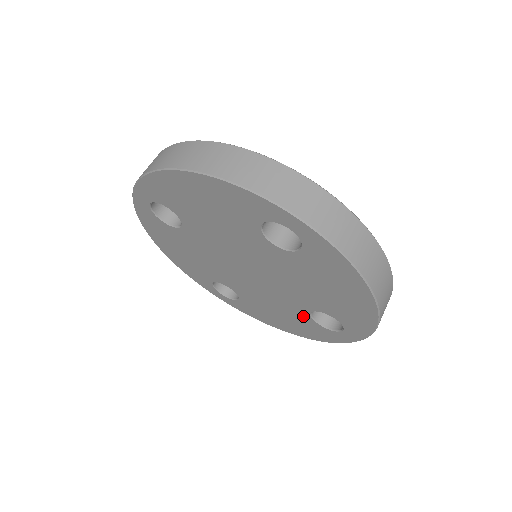
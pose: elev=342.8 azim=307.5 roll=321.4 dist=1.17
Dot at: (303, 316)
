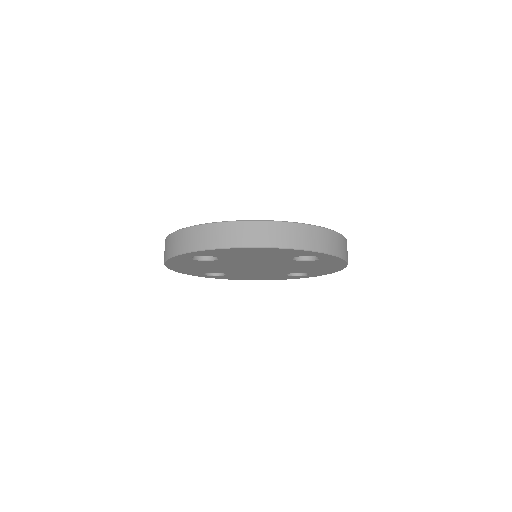
Dot at: (280, 275)
